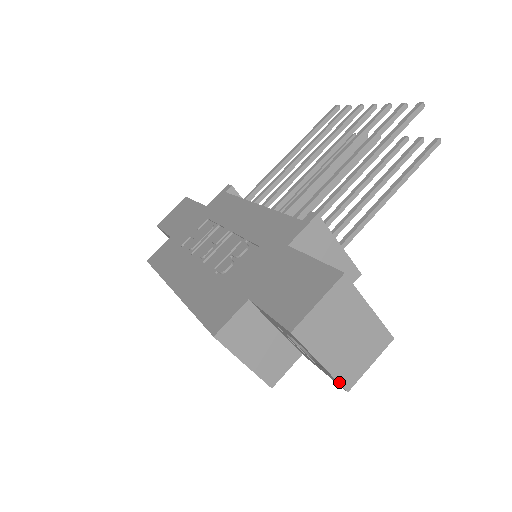
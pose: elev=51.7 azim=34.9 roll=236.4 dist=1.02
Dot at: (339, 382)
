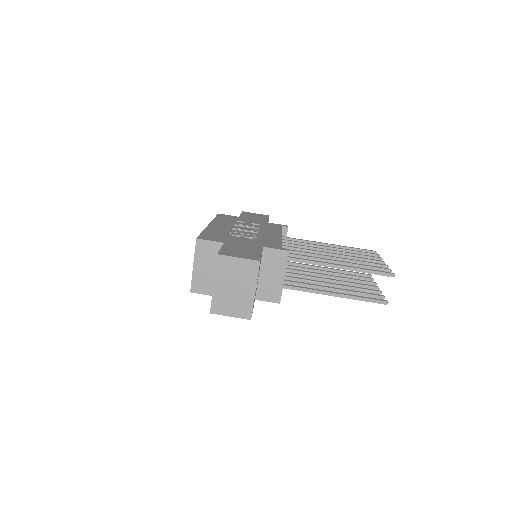
Dot at: (212, 303)
